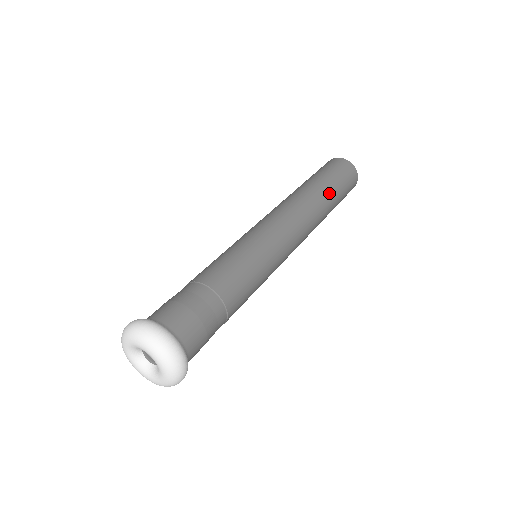
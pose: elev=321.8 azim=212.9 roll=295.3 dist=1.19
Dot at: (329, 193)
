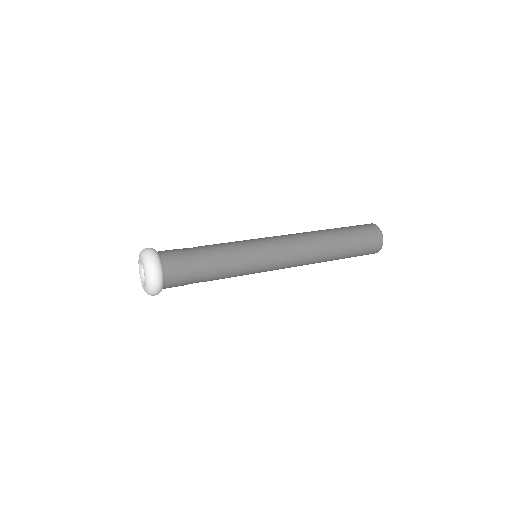
Dot at: (333, 229)
